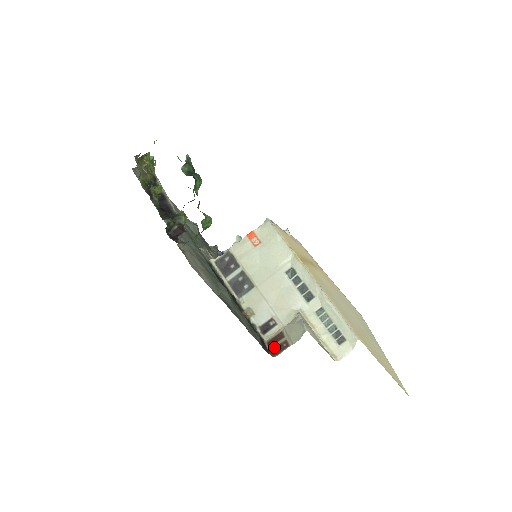
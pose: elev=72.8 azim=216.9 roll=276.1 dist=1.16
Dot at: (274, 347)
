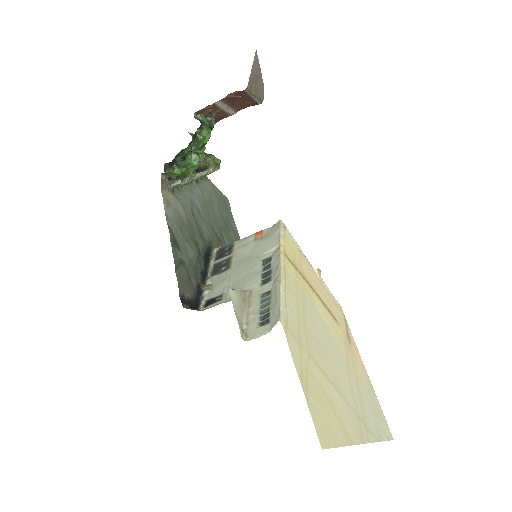
Dot at: occluded
